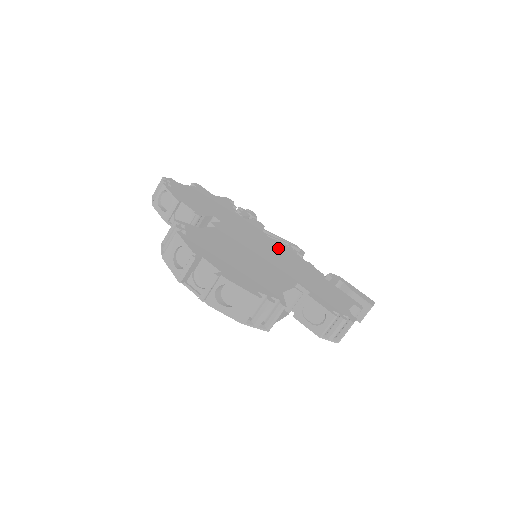
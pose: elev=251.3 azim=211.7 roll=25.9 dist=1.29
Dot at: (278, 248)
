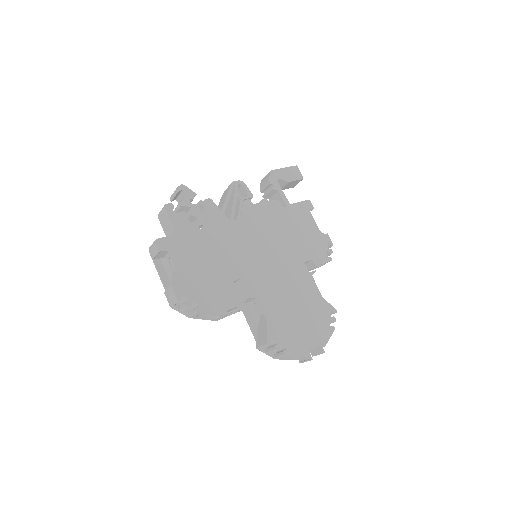
Dot at: (255, 228)
